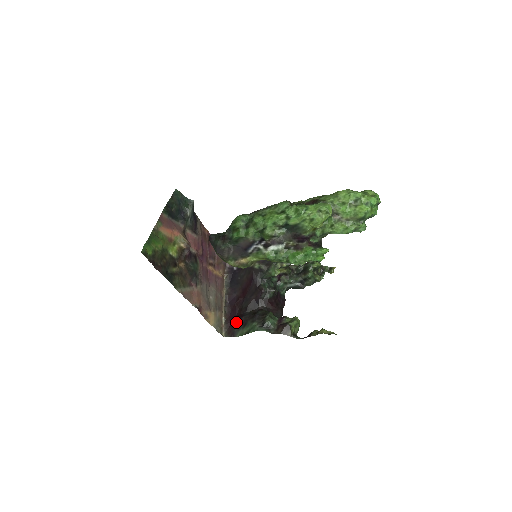
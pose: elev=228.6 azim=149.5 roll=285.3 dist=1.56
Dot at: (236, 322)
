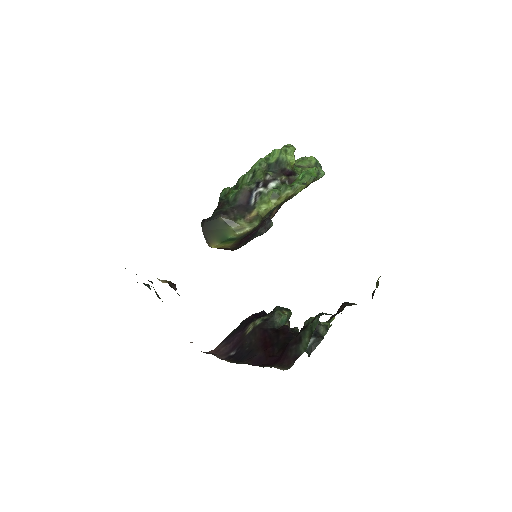
Dot at: (286, 351)
